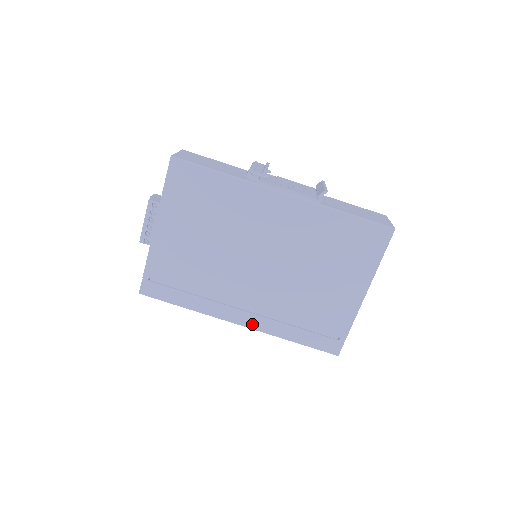
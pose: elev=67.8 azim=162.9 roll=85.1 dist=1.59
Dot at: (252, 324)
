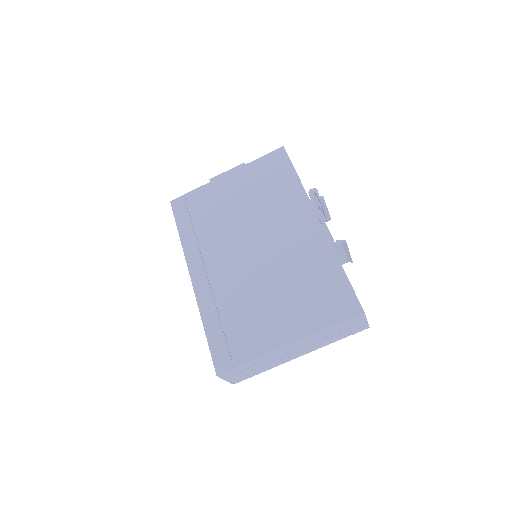
Dot at: (198, 286)
